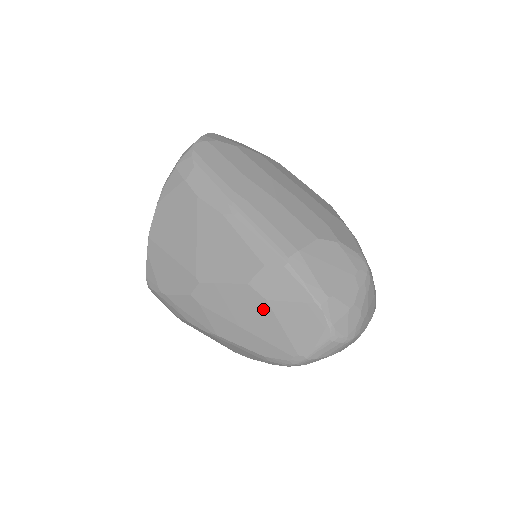
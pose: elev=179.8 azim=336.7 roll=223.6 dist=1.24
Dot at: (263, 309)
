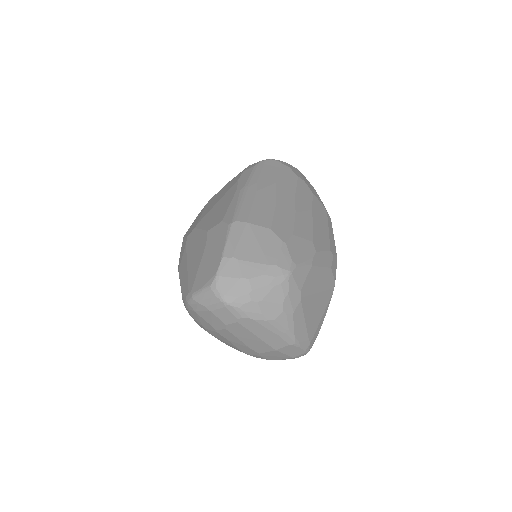
Dot at: (201, 251)
